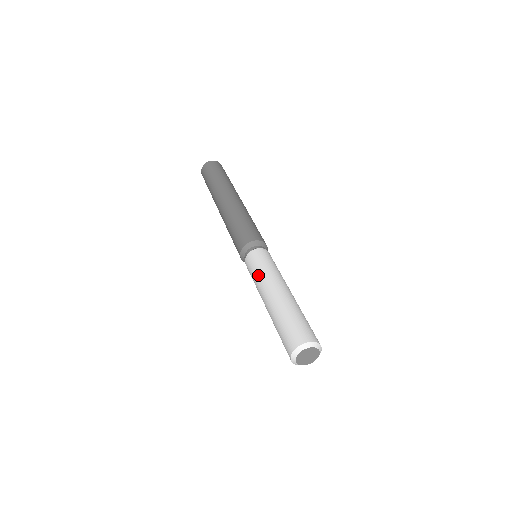
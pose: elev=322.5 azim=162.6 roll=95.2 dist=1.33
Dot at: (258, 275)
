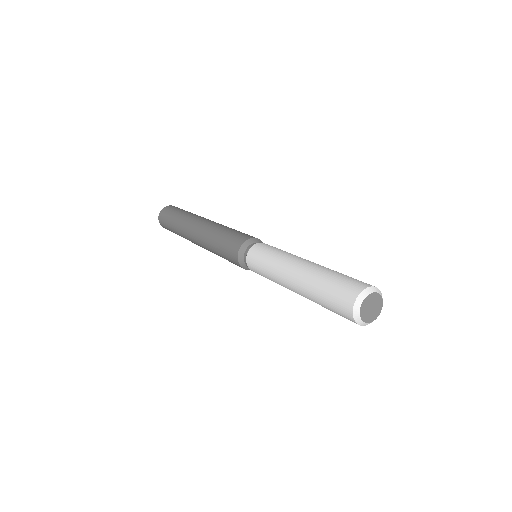
Dot at: (269, 275)
